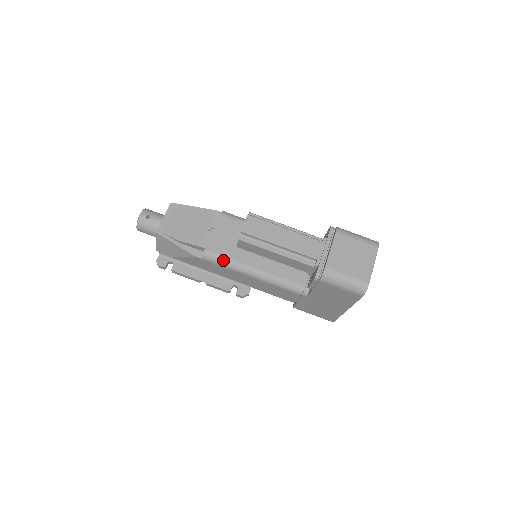
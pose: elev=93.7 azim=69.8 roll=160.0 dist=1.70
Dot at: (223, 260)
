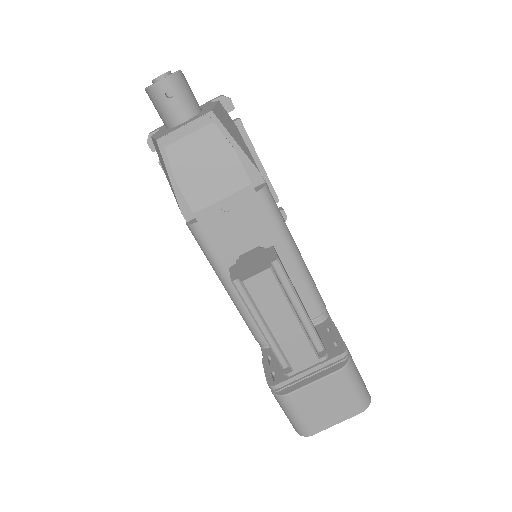
Dot at: (207, 250)
